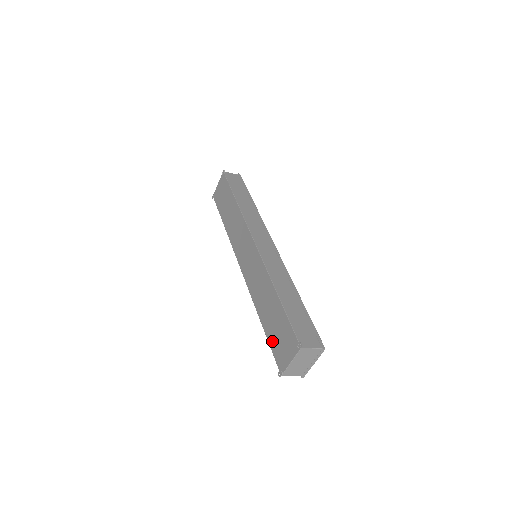
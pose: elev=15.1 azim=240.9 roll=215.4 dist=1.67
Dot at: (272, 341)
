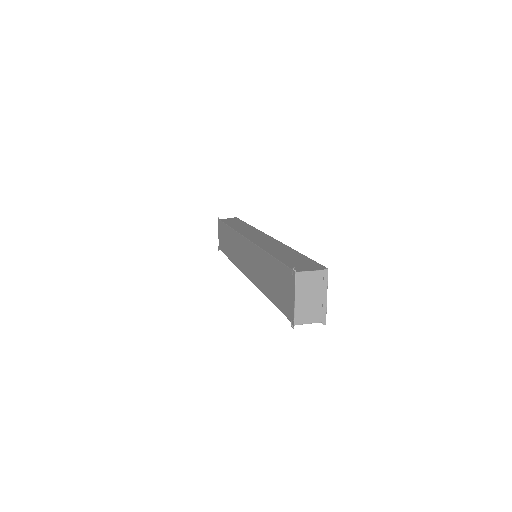
Dot at: (279, 302)
